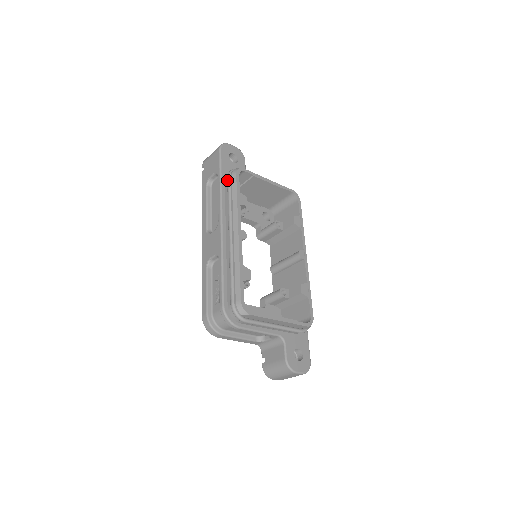
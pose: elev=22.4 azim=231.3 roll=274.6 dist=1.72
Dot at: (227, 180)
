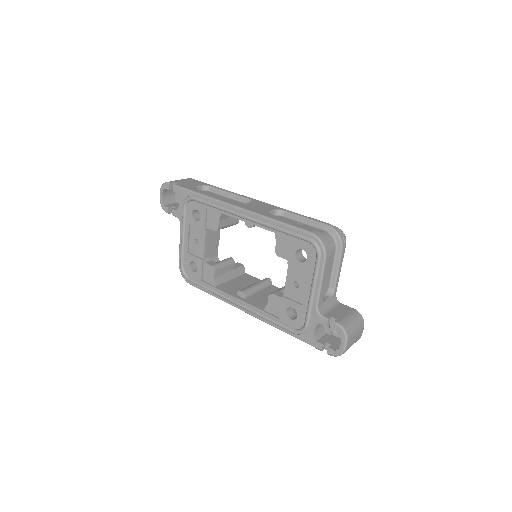
Dot at: occluded
